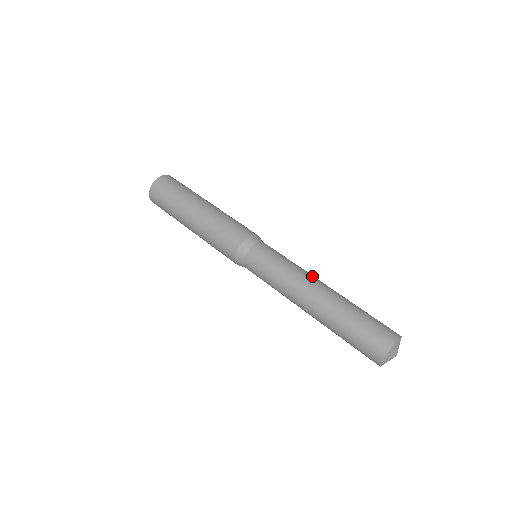
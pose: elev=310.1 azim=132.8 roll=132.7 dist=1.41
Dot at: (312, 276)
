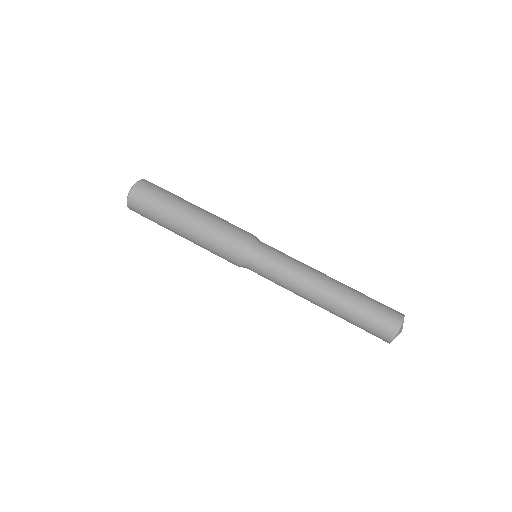
Dot at: (309, 284)
